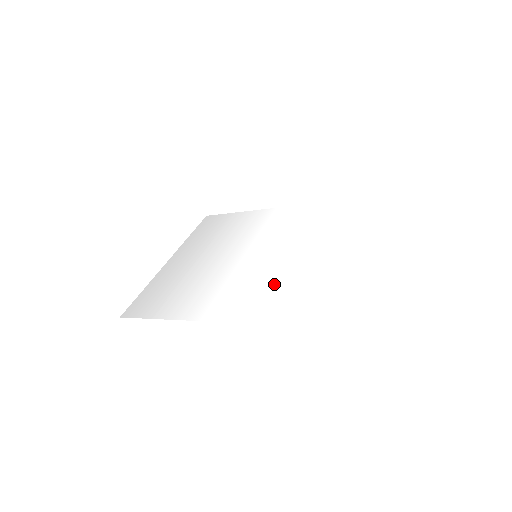
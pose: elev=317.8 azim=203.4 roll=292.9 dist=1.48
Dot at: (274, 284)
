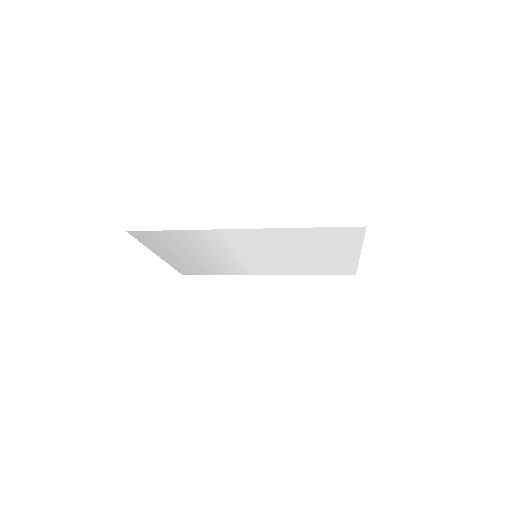
Dot at: (286, 243)
